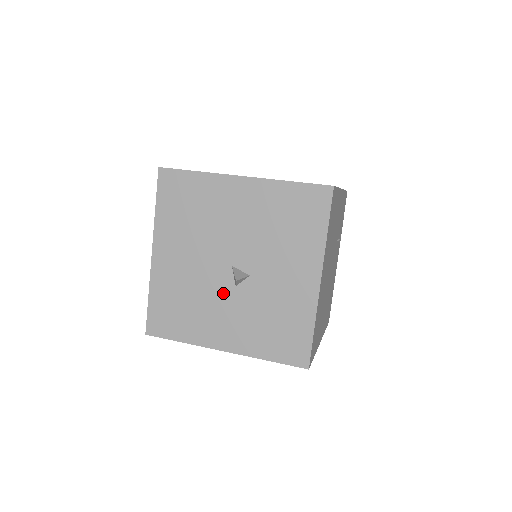
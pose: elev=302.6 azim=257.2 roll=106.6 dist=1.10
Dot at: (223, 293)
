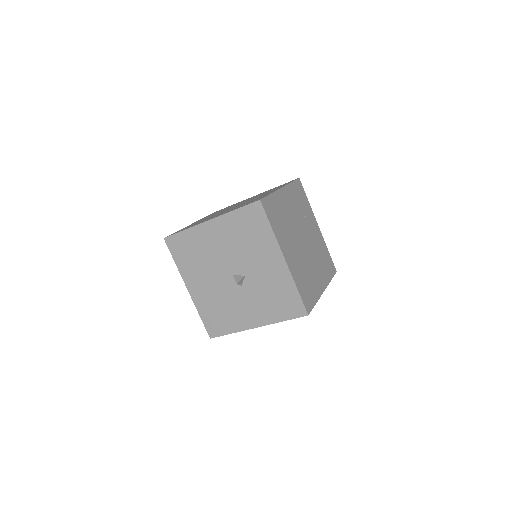
Dot at: (237, 293)
